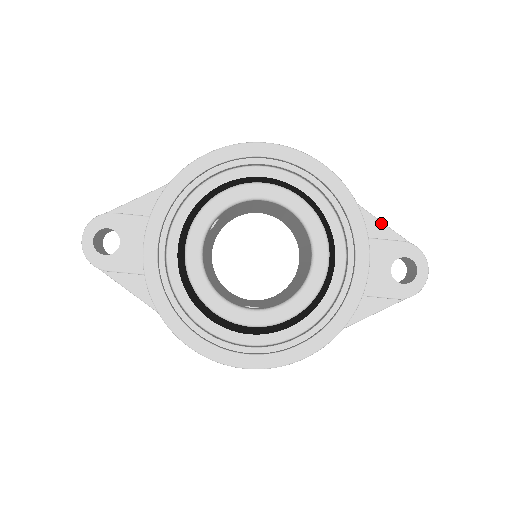
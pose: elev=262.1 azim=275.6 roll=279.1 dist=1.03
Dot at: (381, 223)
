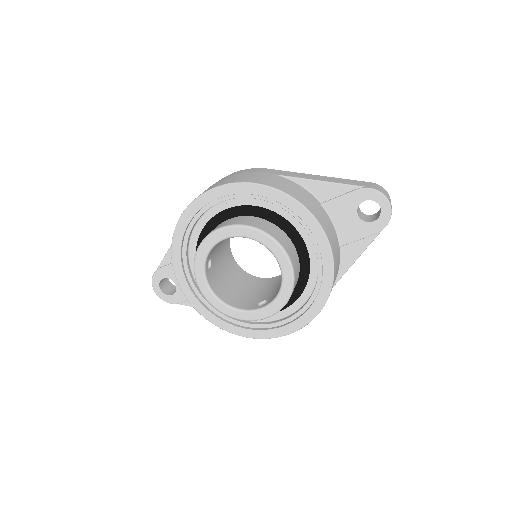
Dot at: (333, 184)
